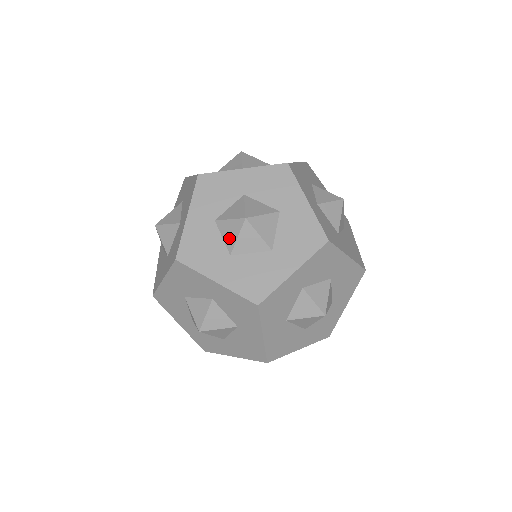
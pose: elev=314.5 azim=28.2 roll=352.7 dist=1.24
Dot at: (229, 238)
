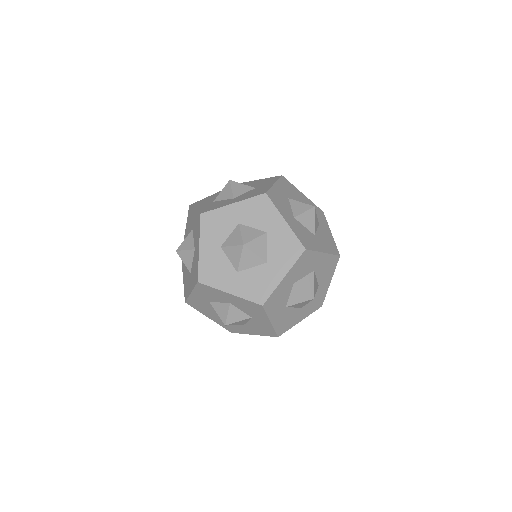
Dot at: occluded
